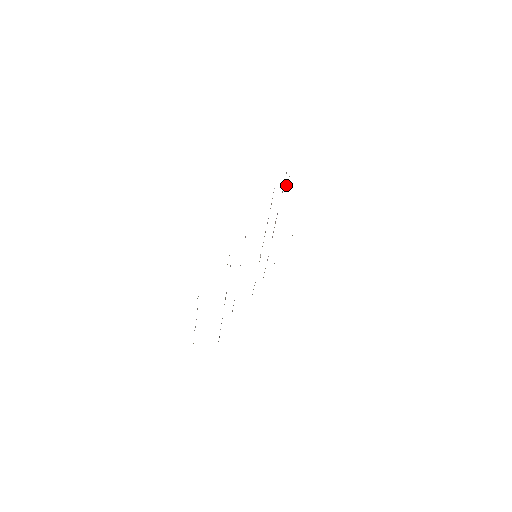
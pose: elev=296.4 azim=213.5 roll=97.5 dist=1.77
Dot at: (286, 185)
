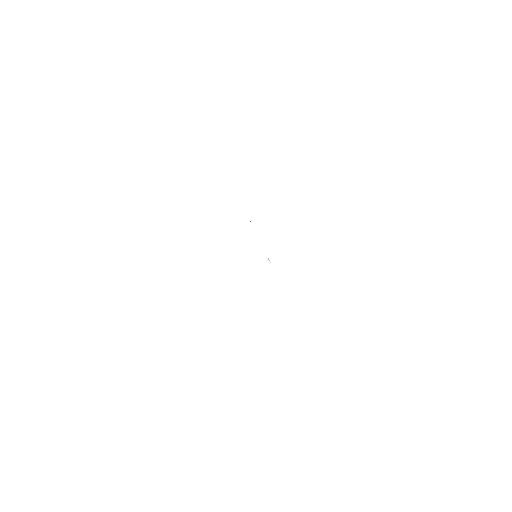
Dot at: occluded
